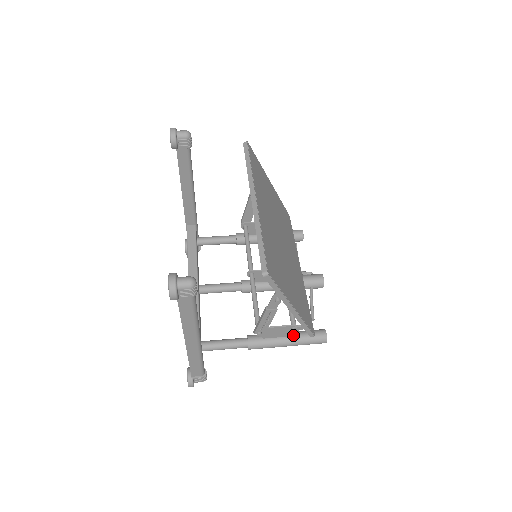
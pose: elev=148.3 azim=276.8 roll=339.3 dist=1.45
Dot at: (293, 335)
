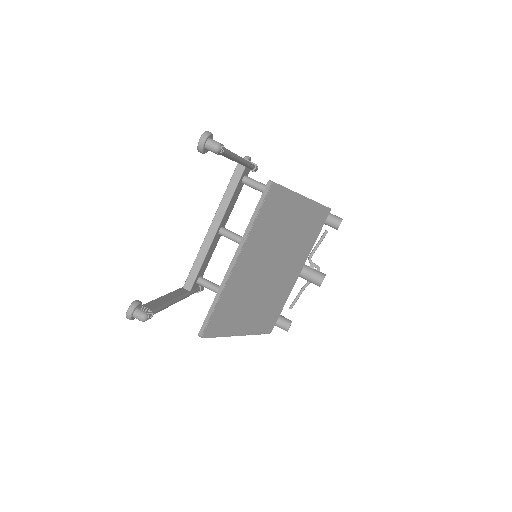
Dot at: occluded
